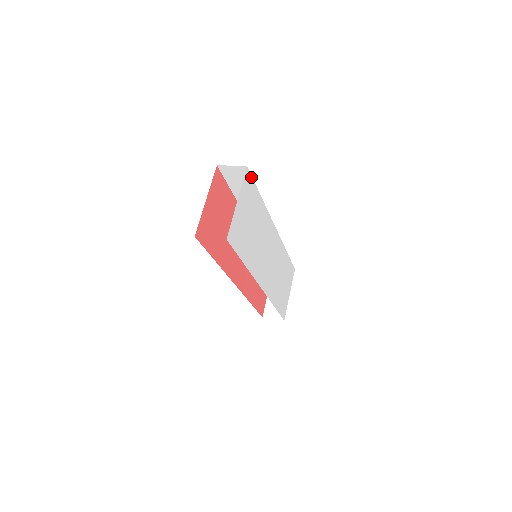
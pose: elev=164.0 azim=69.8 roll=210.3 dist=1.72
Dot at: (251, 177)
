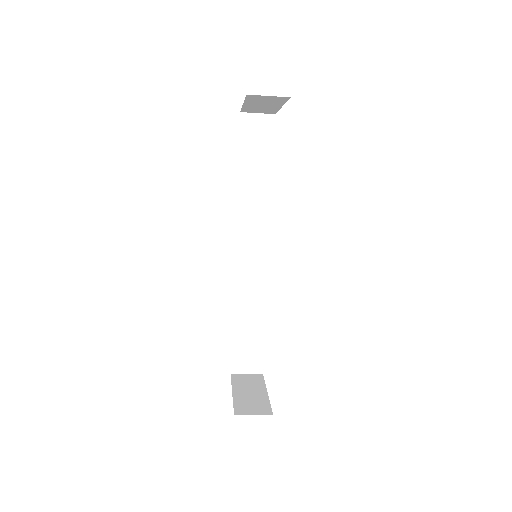
Dot at: (274, 133)
